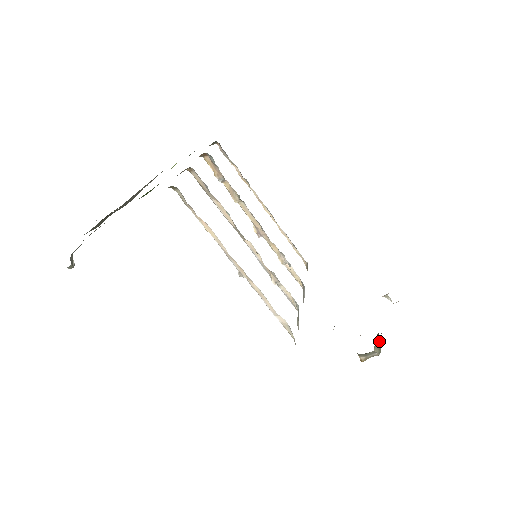
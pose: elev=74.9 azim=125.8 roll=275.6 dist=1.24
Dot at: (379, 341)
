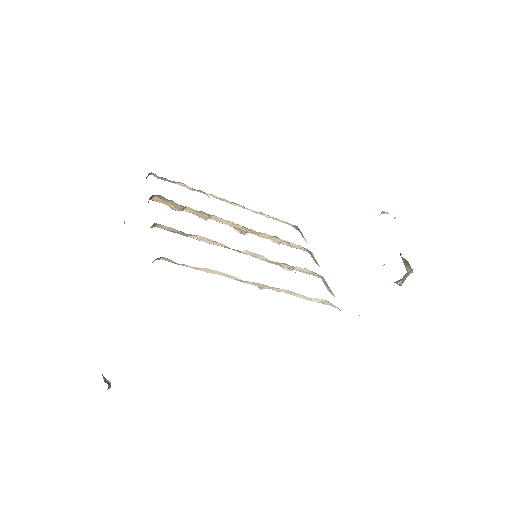
Dot at: (404, 259)
